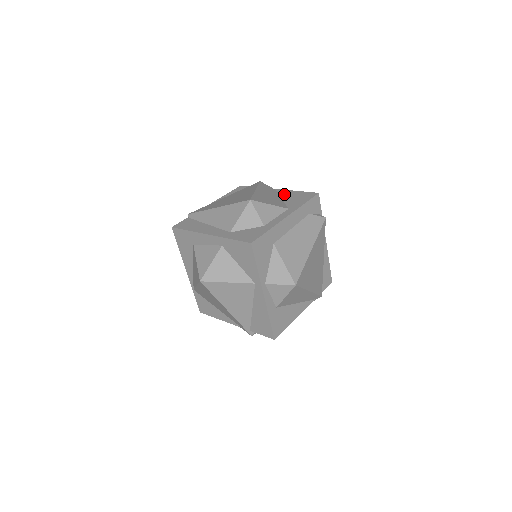
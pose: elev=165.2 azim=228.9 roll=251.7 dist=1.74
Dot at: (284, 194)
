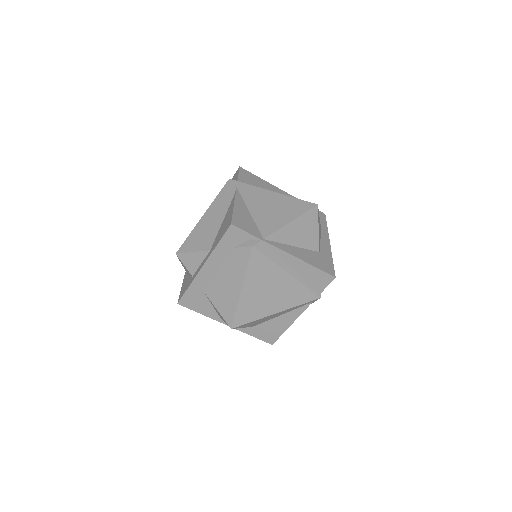
Dot at: (228, 211)
